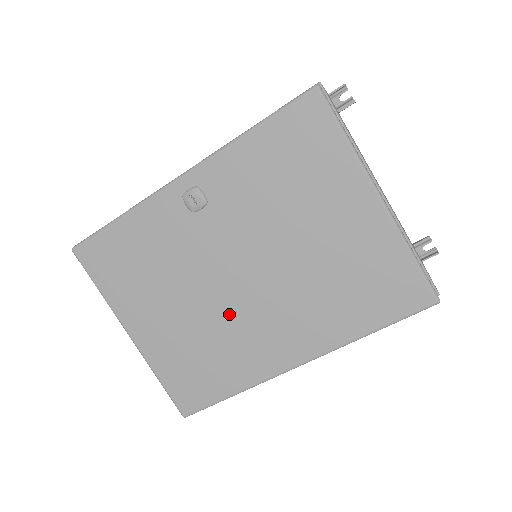
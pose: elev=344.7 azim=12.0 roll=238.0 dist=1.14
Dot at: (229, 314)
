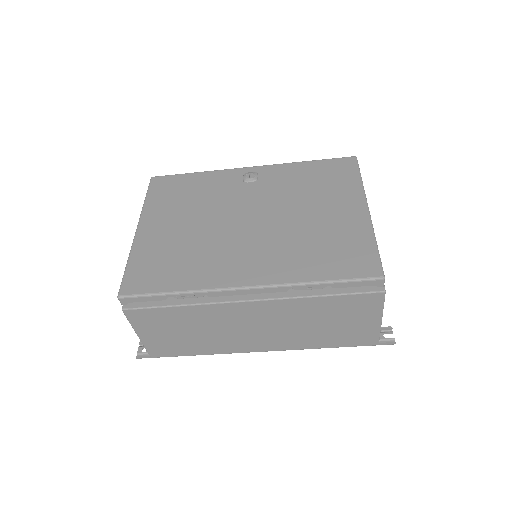
Dot at: (221, 238)
